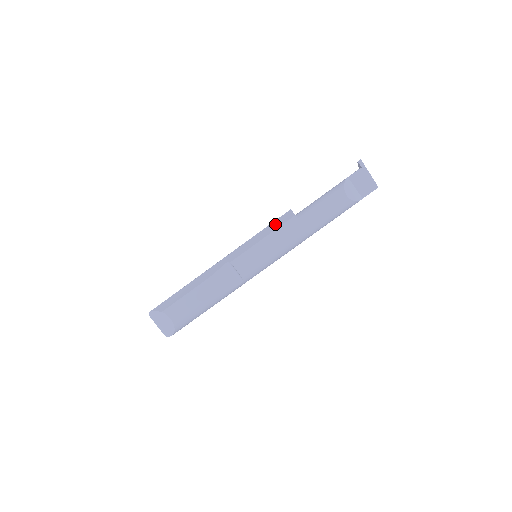
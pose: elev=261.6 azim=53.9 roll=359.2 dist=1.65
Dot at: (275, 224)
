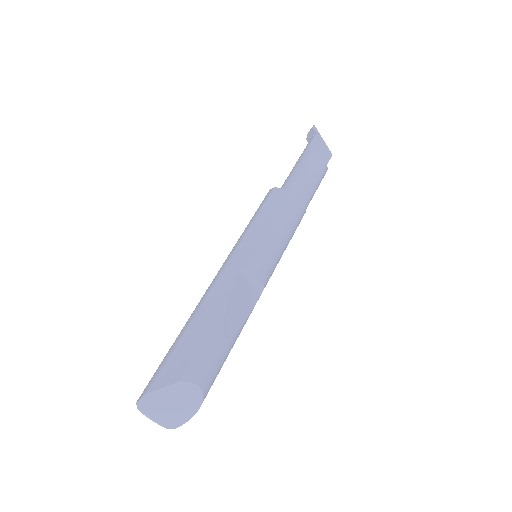
Dot at: (271, 207)
